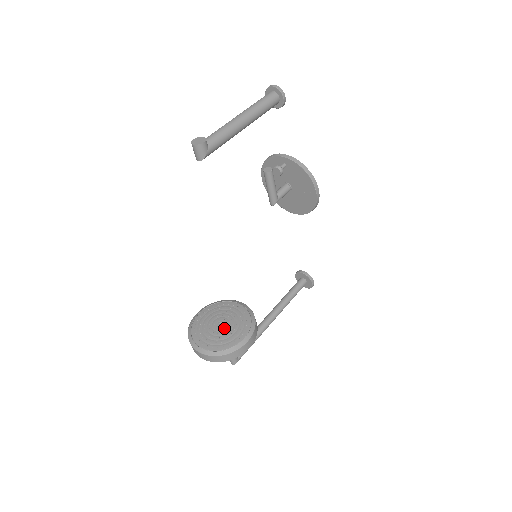
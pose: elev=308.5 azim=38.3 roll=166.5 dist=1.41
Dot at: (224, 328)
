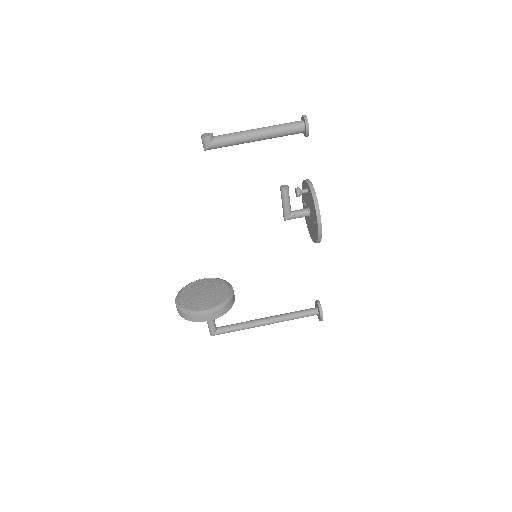
Dot at: (202, 296)
